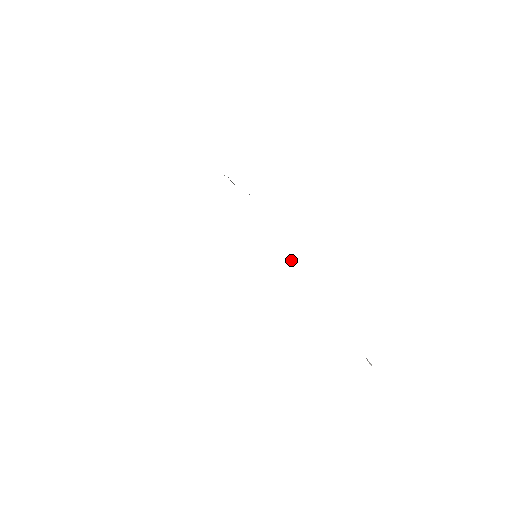
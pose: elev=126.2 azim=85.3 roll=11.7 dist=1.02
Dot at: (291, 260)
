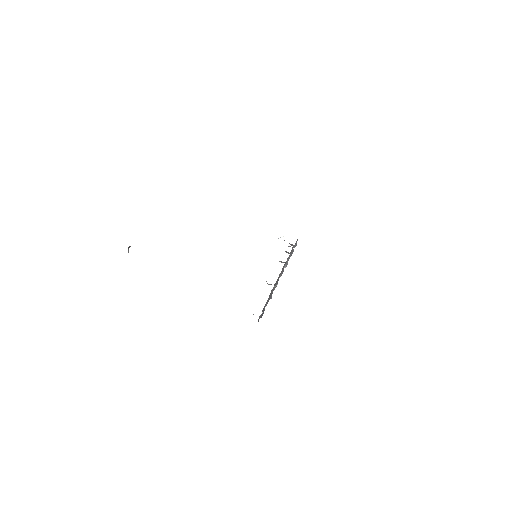
Dot at: occluded
